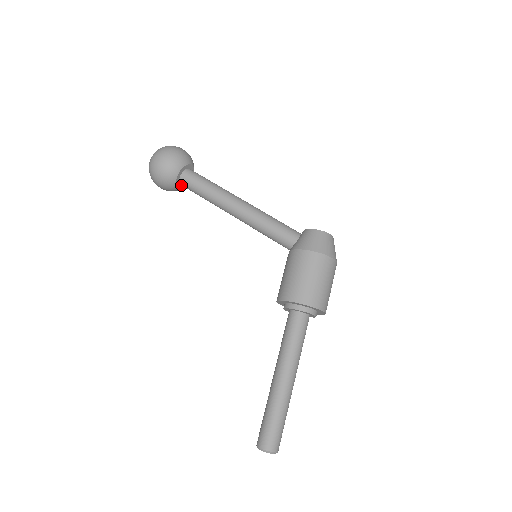
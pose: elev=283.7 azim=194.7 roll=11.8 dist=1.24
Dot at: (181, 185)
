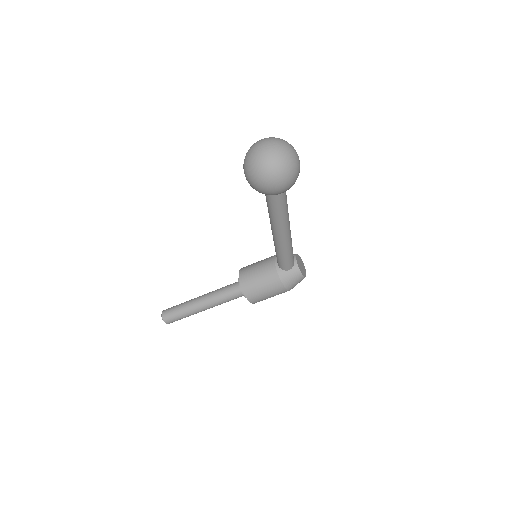
Dot at: occluded
